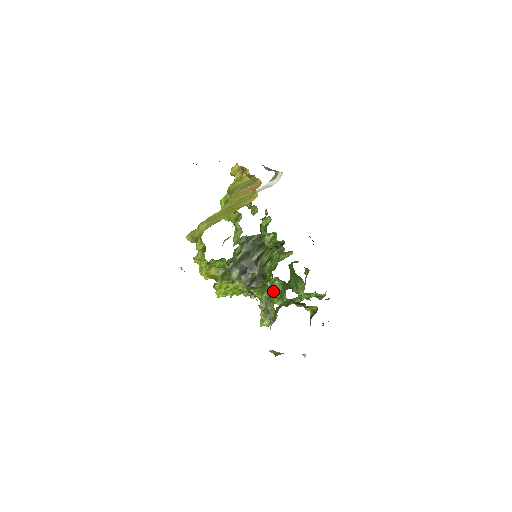
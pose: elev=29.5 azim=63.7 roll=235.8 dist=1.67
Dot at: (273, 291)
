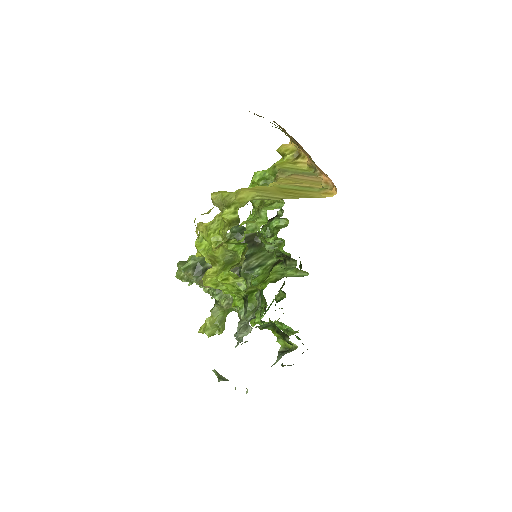
Dot at: occluded
